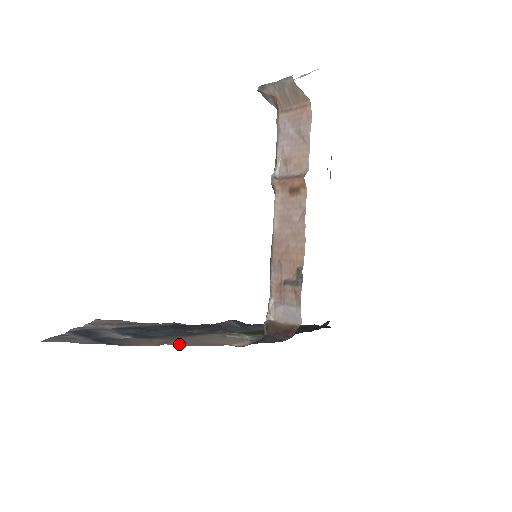
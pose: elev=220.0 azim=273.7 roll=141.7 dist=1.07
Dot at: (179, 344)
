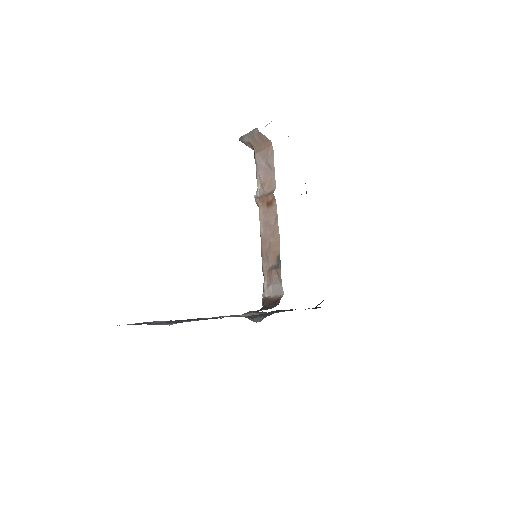
Dot at: occluded
